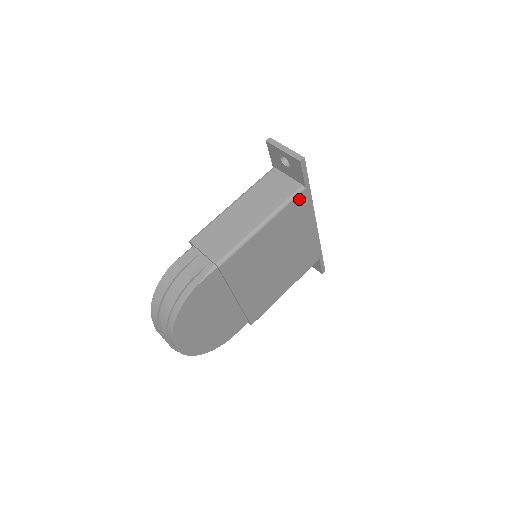
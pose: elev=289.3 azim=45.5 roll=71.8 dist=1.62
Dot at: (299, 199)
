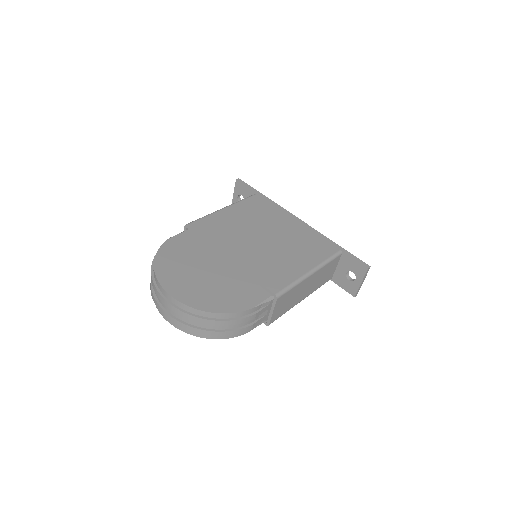
Dot at: (255, 199)
